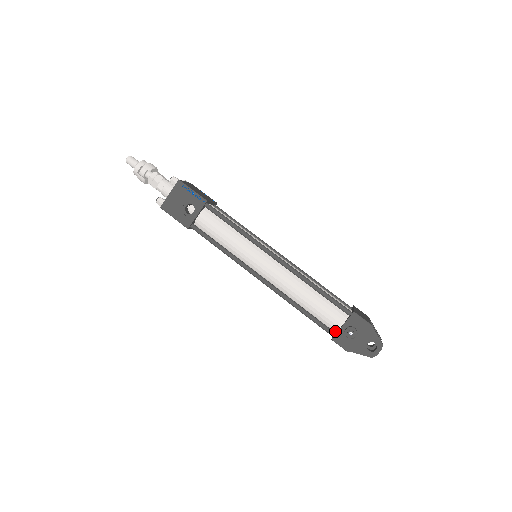
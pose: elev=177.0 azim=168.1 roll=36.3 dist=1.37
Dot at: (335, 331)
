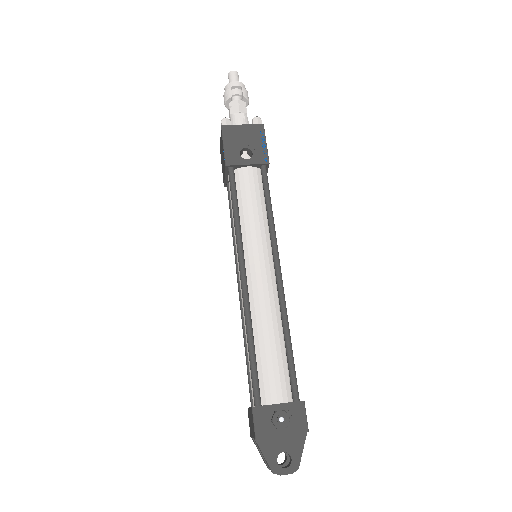
Dot at: (262, 403)
